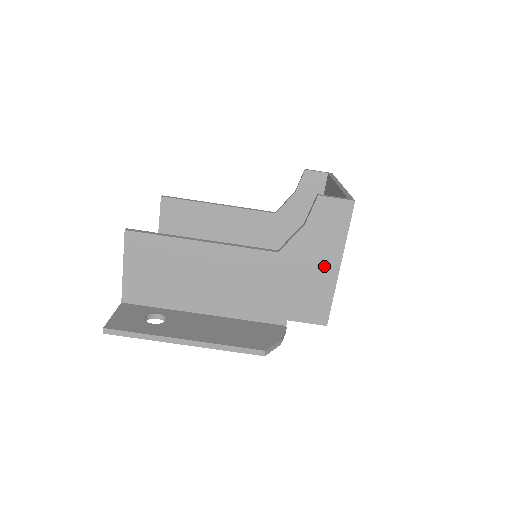
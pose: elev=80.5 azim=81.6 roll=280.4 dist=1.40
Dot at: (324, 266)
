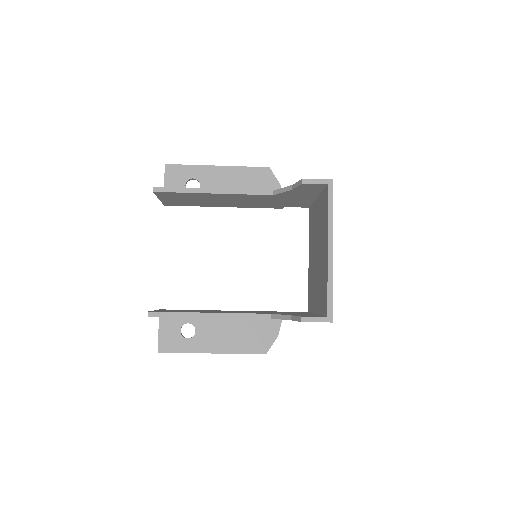
Dot at: occluded
